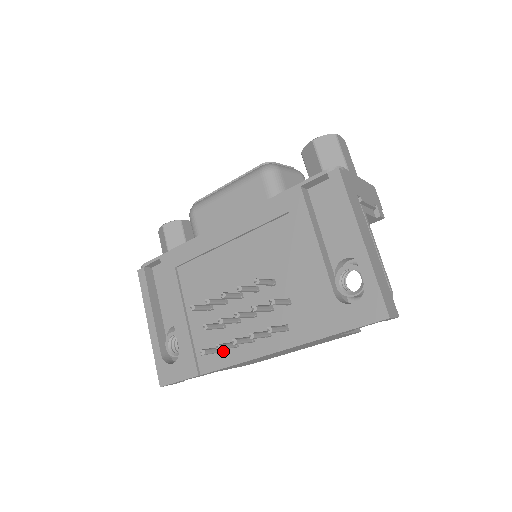
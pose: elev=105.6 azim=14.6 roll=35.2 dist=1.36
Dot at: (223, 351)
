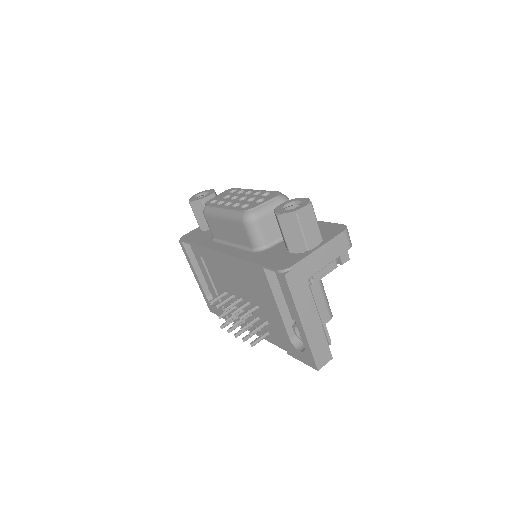
Dot at: (238, 318)
